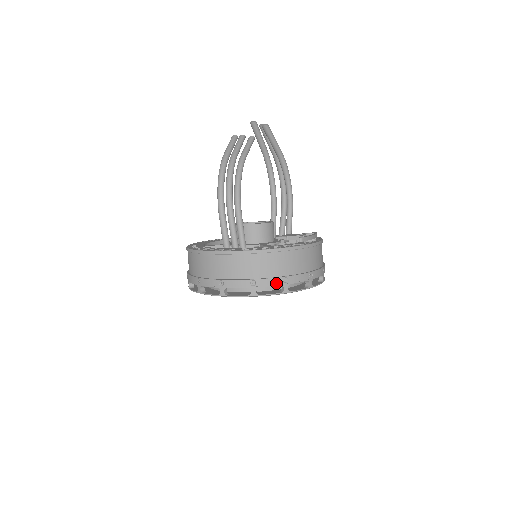
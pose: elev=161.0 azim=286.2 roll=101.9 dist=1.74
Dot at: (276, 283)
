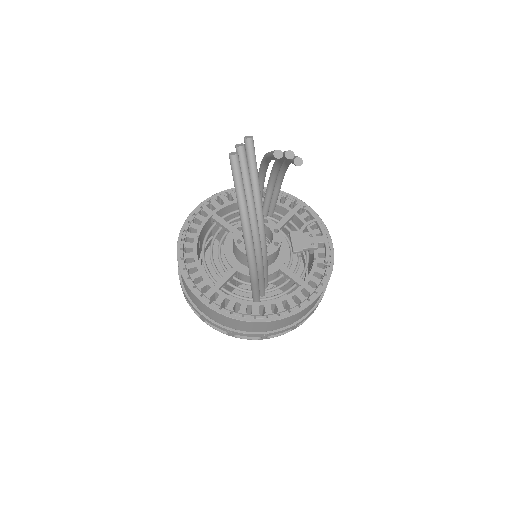
Dot at: (312, 312)
